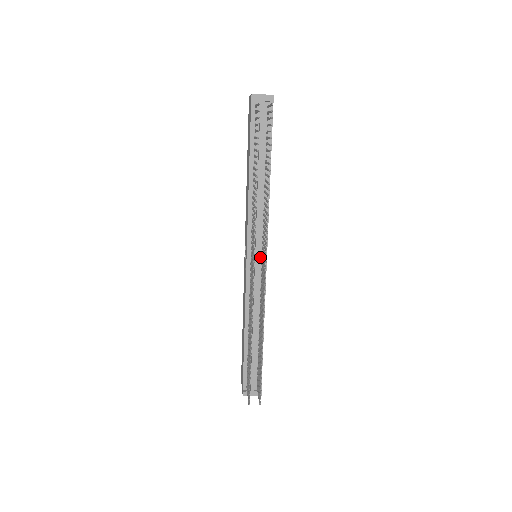
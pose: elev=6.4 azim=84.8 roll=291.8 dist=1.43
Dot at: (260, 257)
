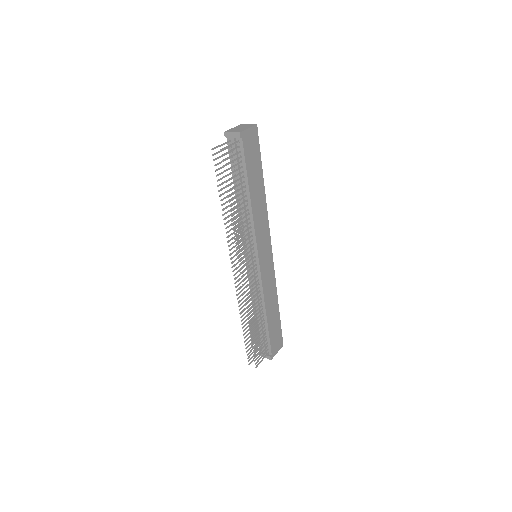
Dot at: (254, 259)
